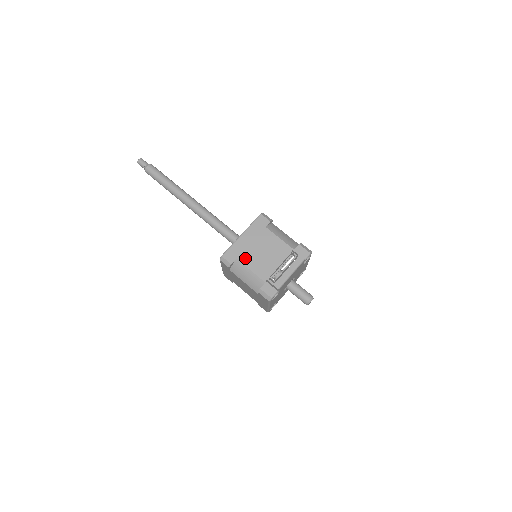
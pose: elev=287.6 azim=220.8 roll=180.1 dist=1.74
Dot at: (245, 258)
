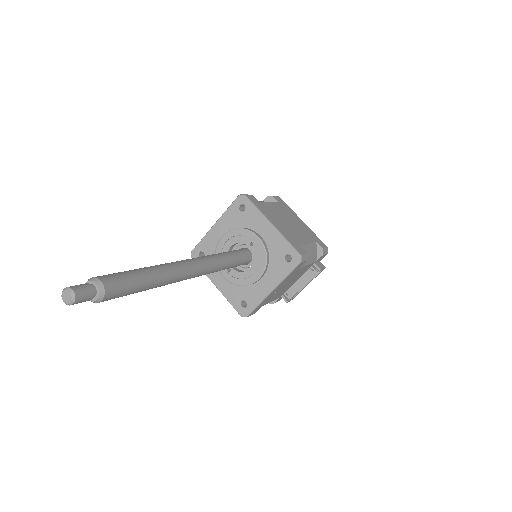
Dot at: (269, 301)
